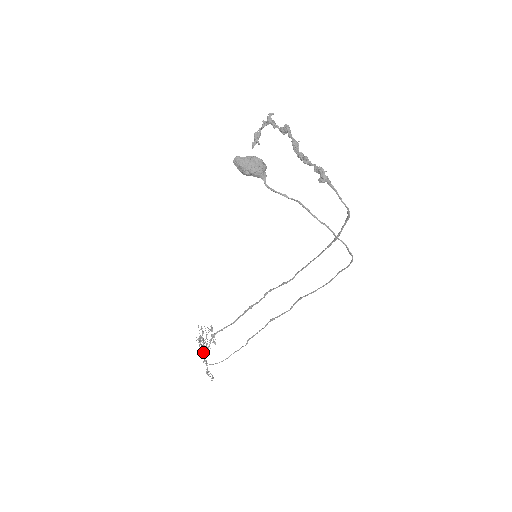
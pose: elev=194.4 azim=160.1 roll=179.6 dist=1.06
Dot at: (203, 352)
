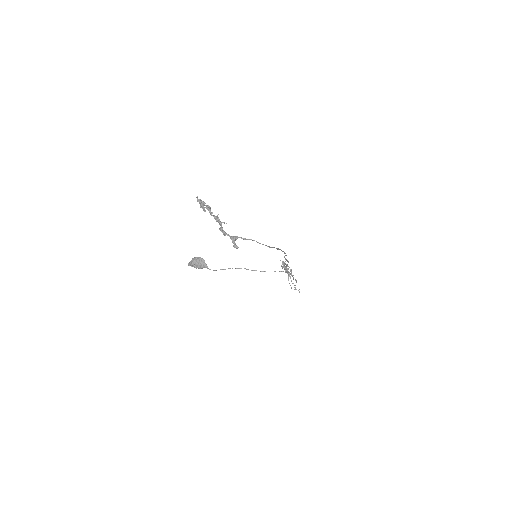
Dot at: (288, 276)
